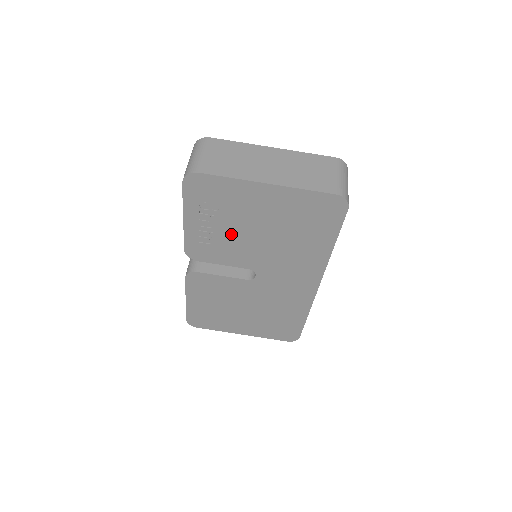
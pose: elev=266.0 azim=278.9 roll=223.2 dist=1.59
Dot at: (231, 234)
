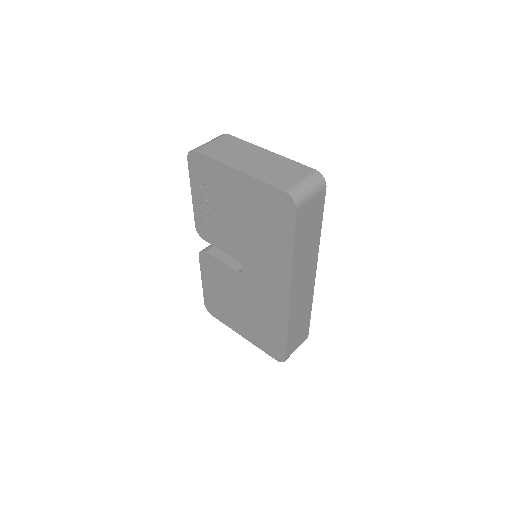
Dot at: (221, 217)
